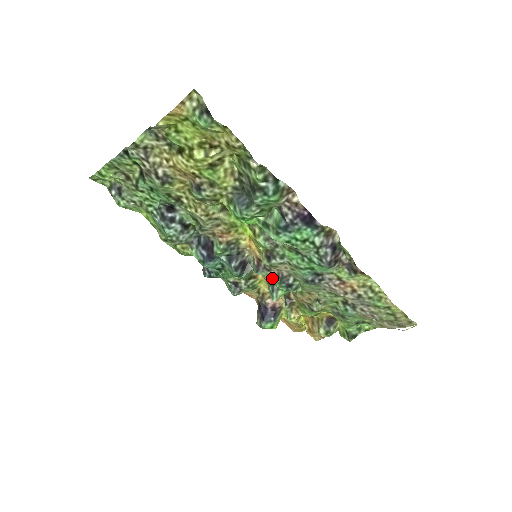
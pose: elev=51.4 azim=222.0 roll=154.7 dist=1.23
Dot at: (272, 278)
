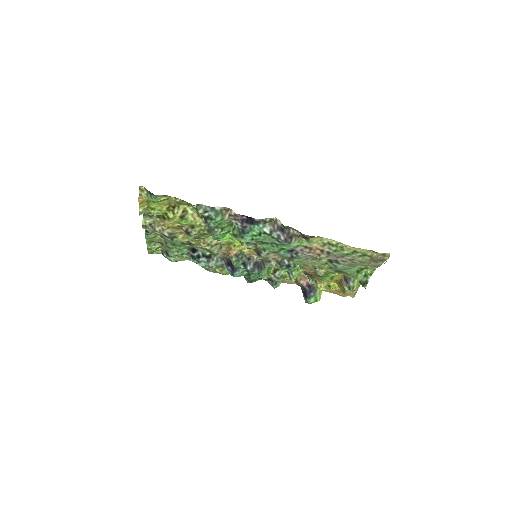
Dot at: (275, 266)
